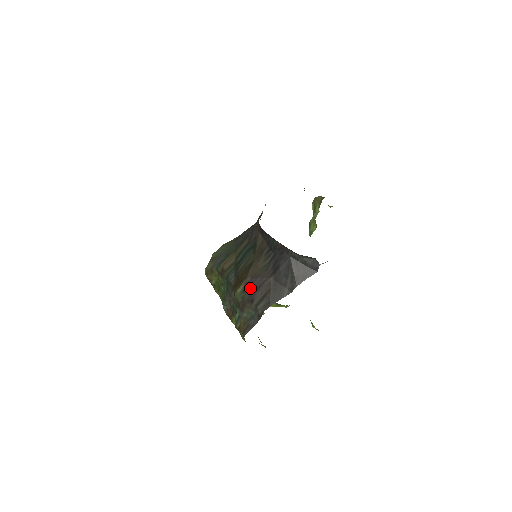
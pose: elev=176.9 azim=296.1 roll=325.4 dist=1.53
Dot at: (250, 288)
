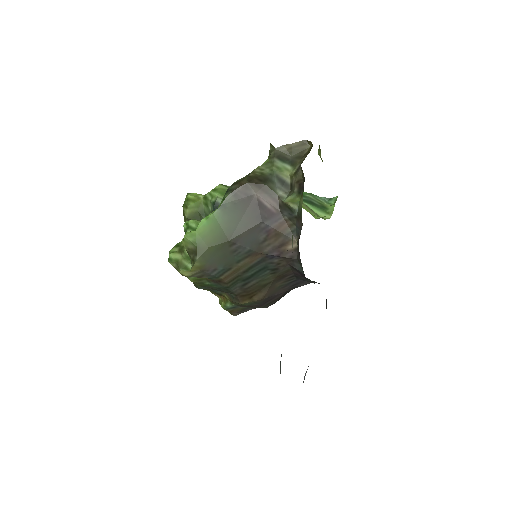
Dot at: (263, 303)
